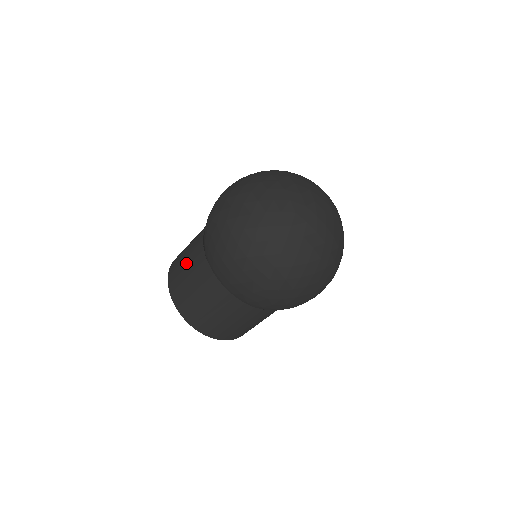
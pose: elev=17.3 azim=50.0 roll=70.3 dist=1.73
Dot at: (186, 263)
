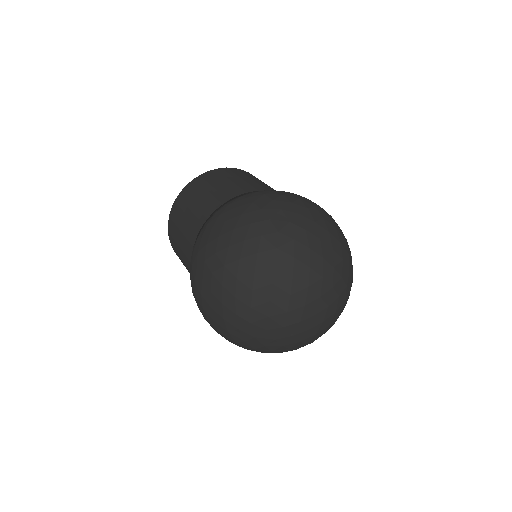
Dot at: (182, 228)
